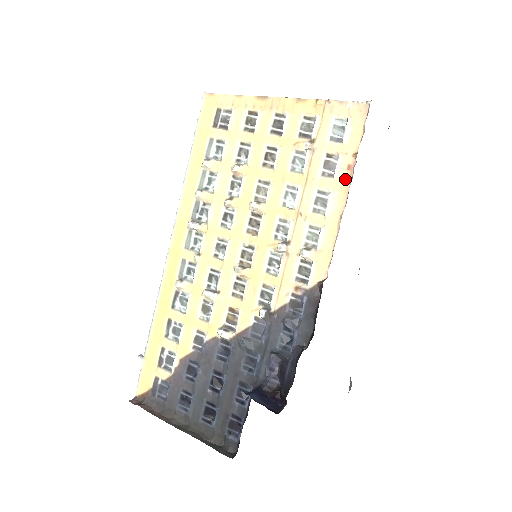
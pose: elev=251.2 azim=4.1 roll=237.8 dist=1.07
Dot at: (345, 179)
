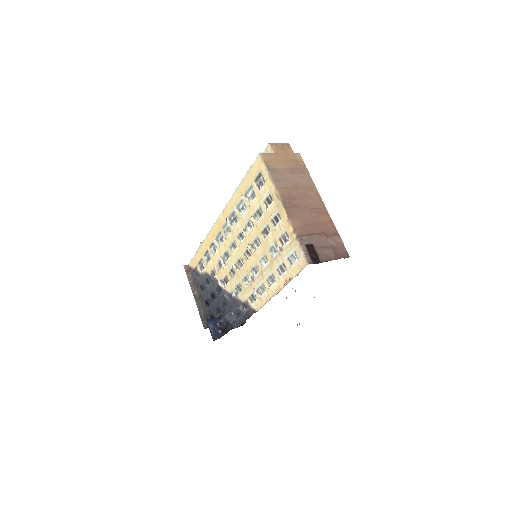
Dot at: (282, 284)
